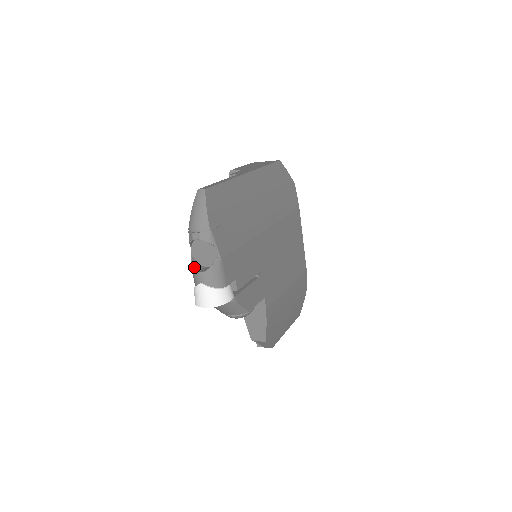
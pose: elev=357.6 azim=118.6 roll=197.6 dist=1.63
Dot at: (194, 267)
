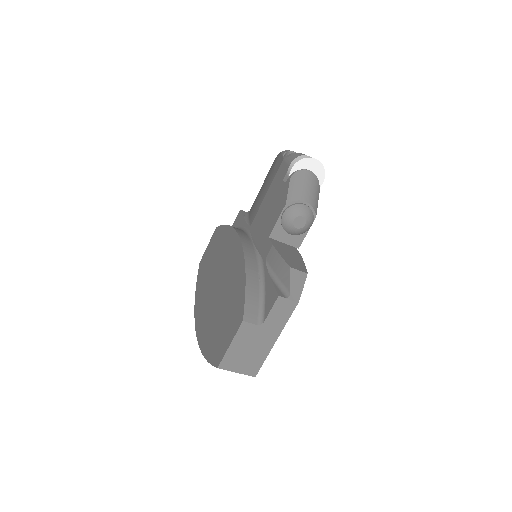
Dot at: occluded
